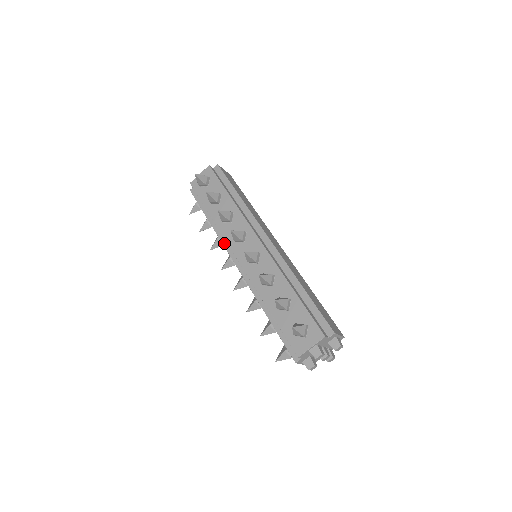
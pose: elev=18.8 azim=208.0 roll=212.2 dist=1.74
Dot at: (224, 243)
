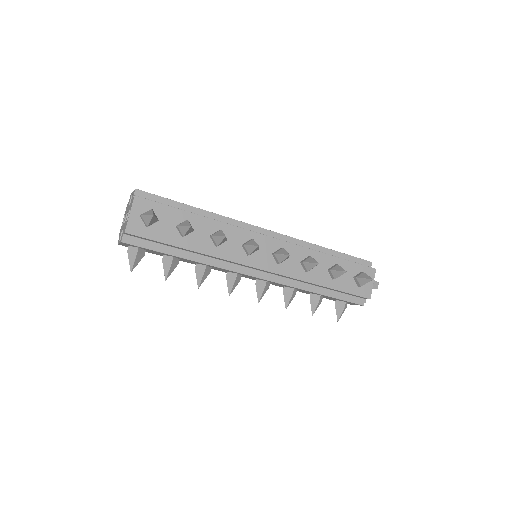
Dot at: (226, 267)
